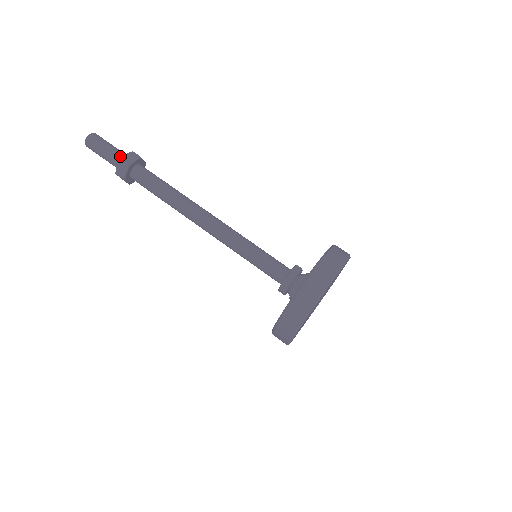
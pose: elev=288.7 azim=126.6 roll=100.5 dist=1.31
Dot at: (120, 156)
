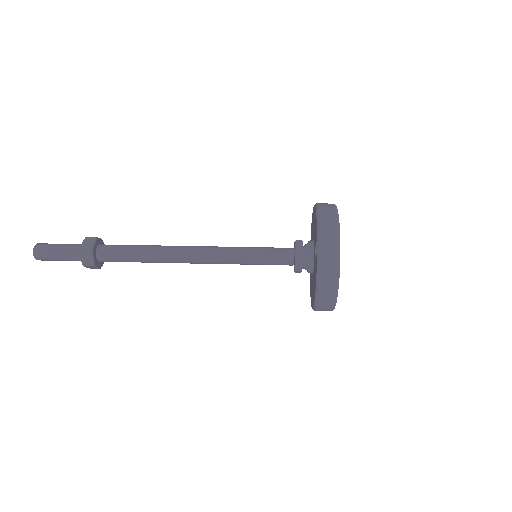
Dot at: (77, 248)
